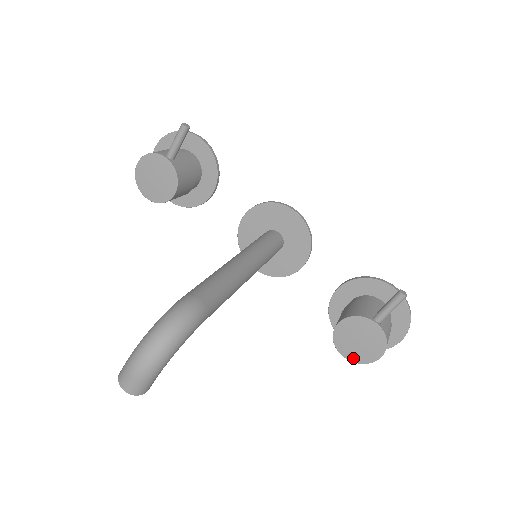
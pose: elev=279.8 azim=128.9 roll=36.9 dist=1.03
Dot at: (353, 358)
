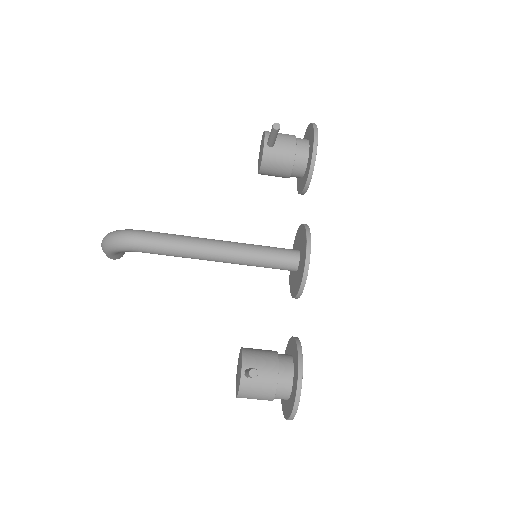
Dot at: (236, 379)
